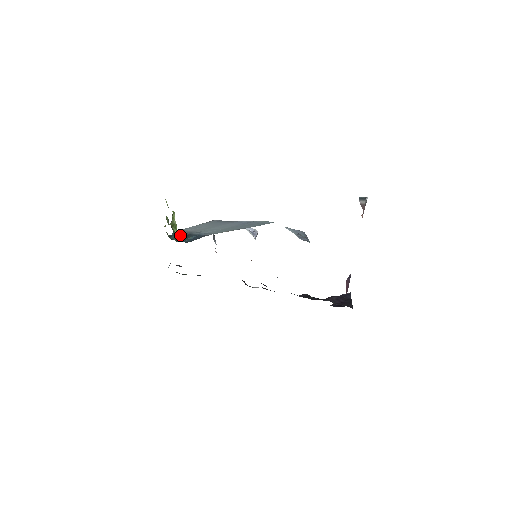
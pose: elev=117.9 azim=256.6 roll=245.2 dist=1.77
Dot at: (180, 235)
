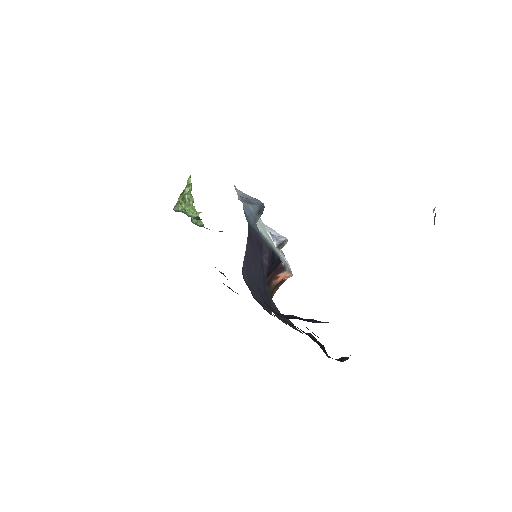
Dot at: (197, 217)
